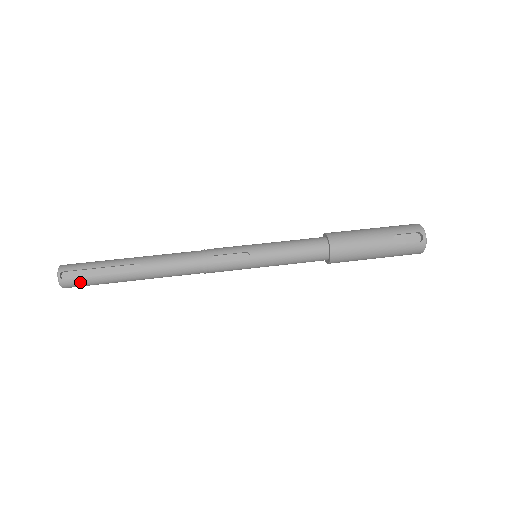
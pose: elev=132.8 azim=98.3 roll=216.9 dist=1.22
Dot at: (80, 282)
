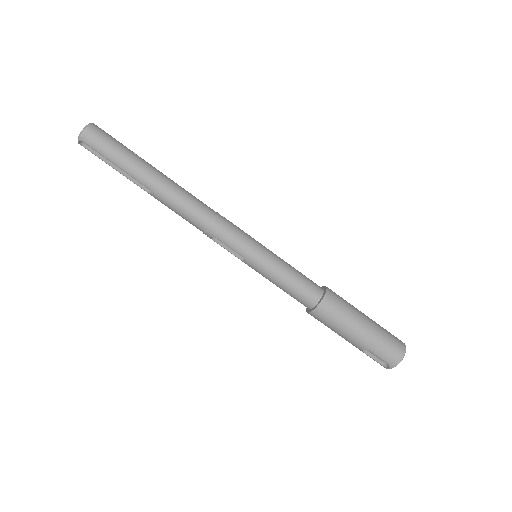
Dot at: (97, 156)
